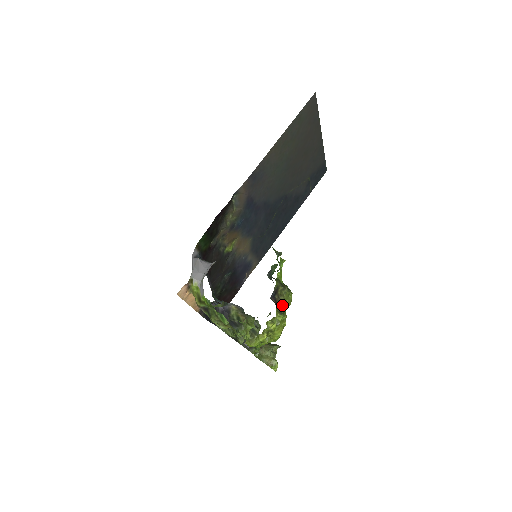
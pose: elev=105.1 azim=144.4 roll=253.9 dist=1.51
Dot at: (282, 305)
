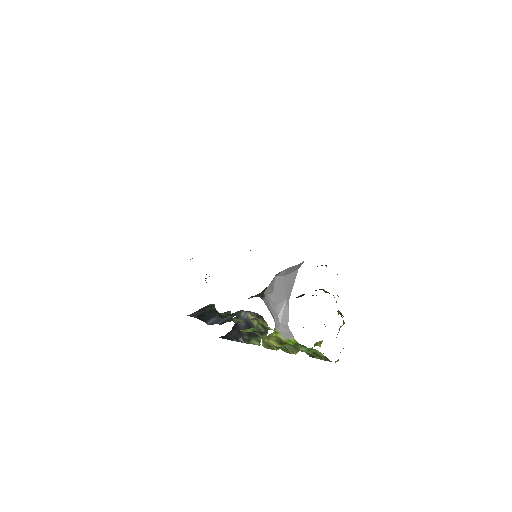
Dot at: (338, 313)
